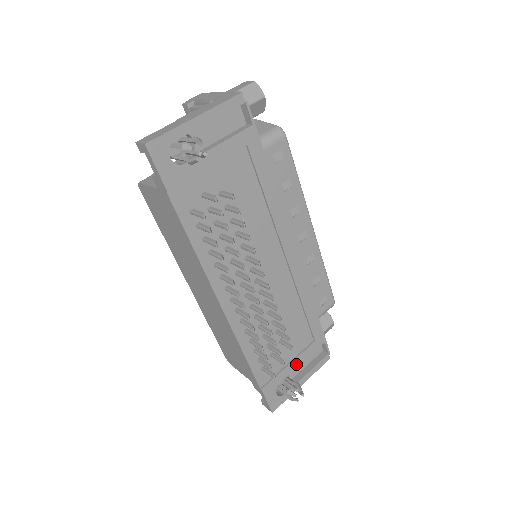
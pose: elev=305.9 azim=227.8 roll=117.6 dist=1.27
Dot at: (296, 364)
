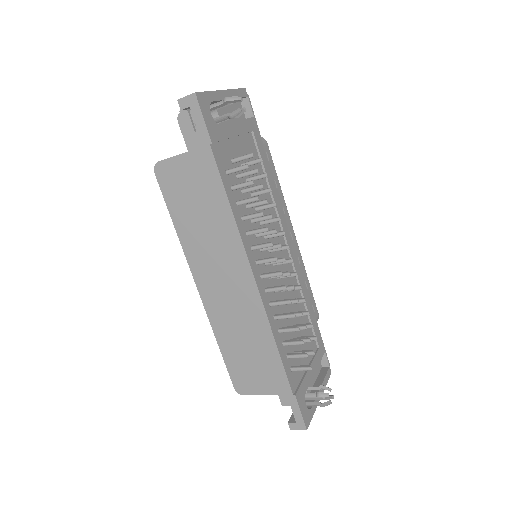
Dot at: (312, 371)
